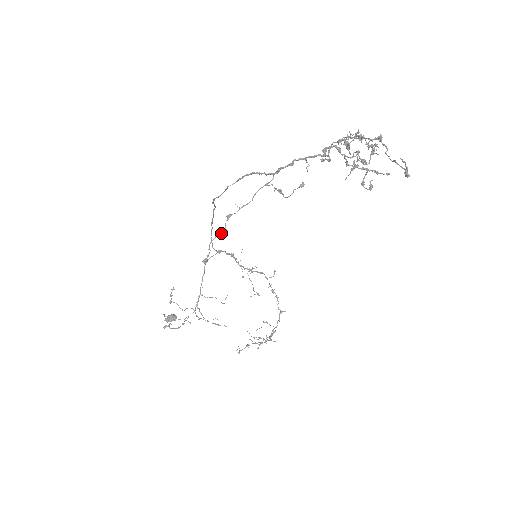
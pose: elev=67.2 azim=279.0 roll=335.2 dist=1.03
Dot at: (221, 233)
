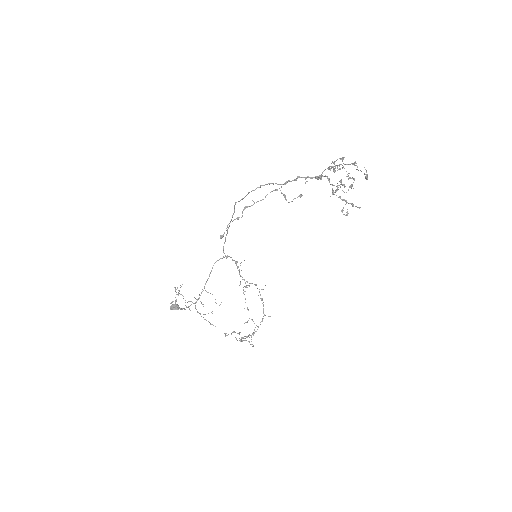
Dot at: (238, 218)
